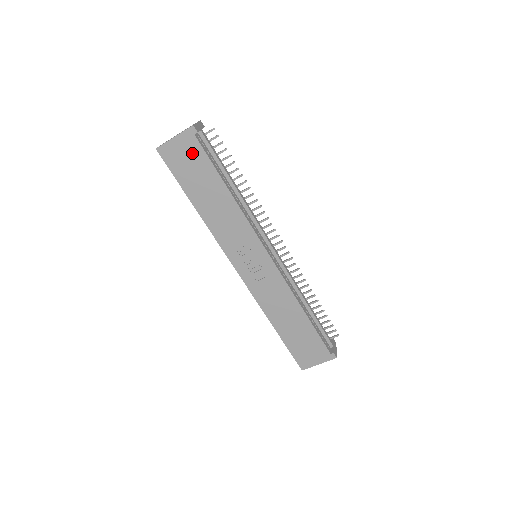
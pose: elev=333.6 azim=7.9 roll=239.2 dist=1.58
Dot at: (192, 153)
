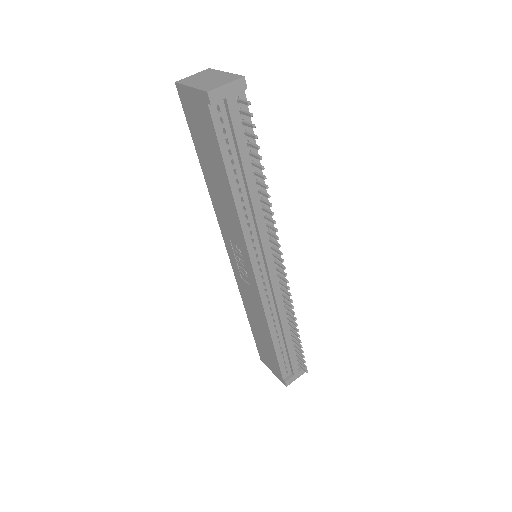
Dot at: (204, 120)
